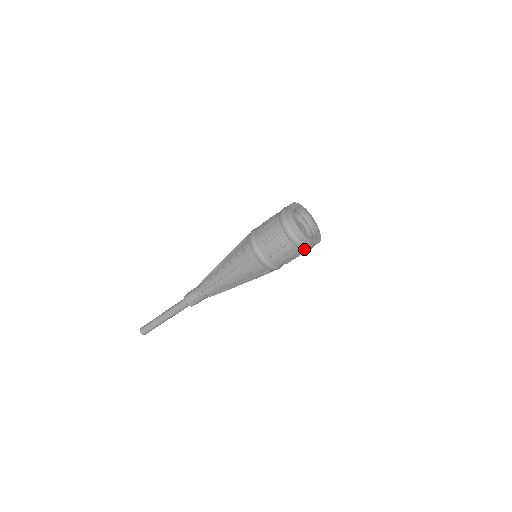
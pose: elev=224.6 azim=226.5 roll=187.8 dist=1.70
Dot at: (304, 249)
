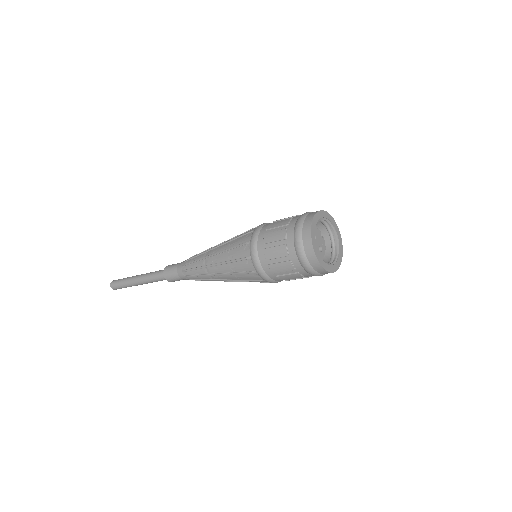
Dot at: (312, 273)
